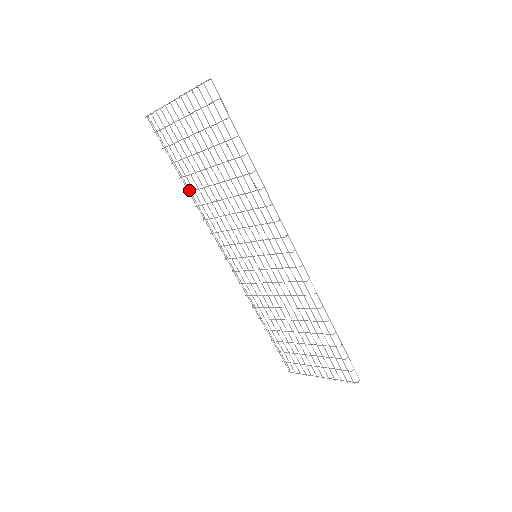
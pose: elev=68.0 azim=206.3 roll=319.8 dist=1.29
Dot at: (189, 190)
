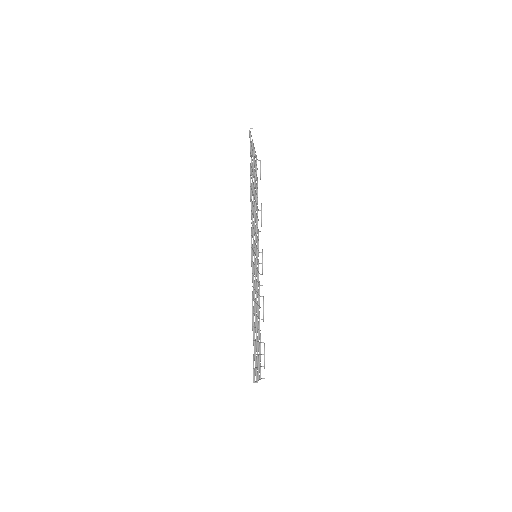
Dot at: (261, 210)
